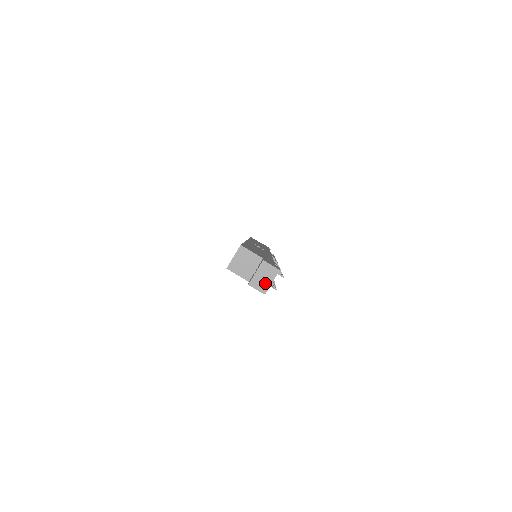
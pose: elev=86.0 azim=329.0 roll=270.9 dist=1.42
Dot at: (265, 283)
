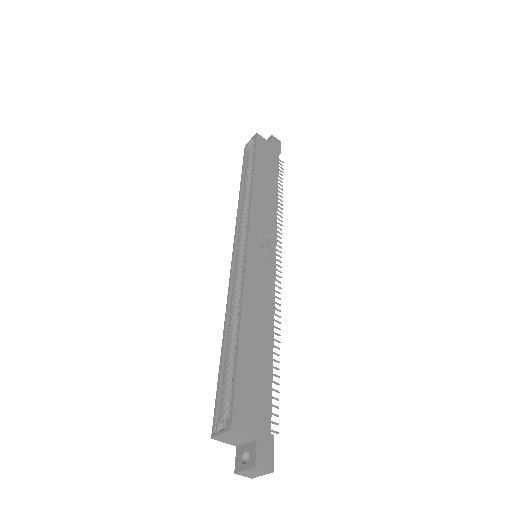
Dot at: (254, 475)
